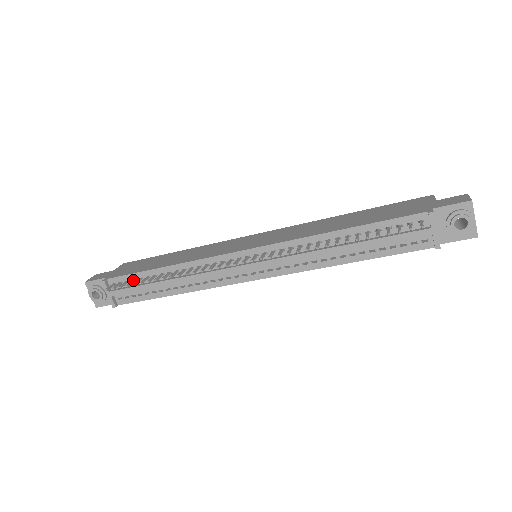
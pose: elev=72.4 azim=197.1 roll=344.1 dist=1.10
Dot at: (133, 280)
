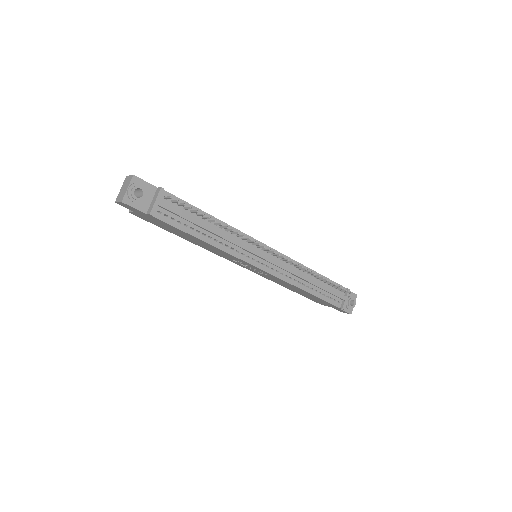
Dot at: (187, 208)
